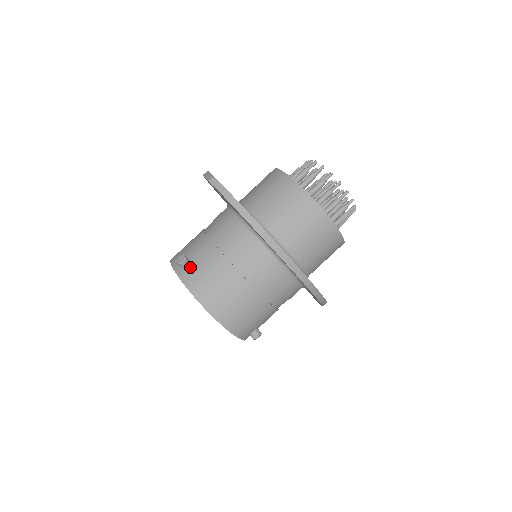
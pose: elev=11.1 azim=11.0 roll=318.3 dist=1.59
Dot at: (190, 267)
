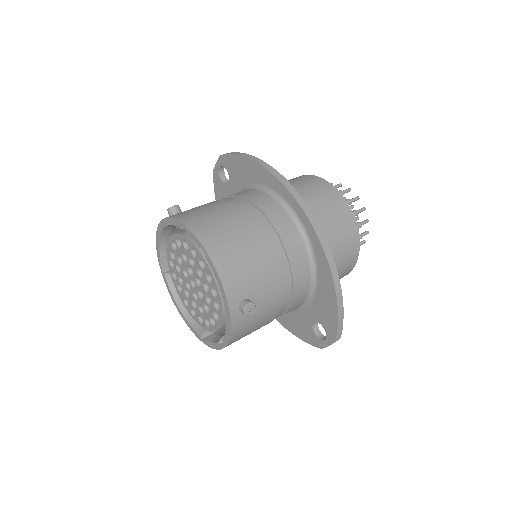
Dot at: occluded
